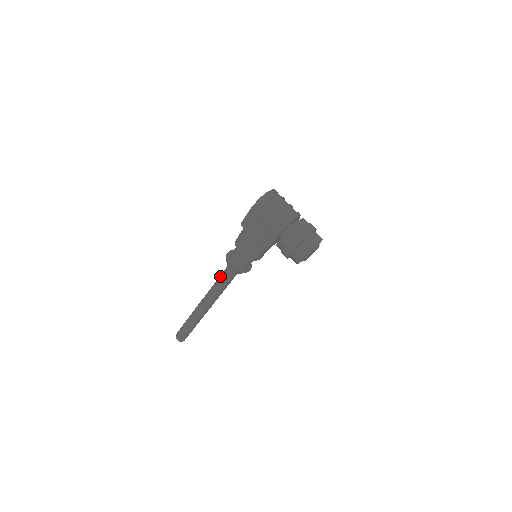
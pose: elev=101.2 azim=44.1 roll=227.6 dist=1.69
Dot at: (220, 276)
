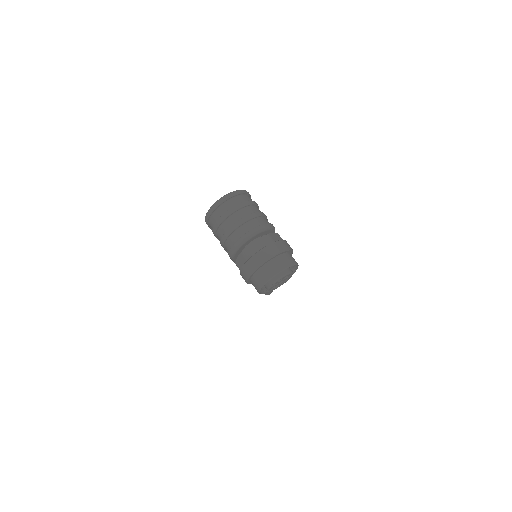
Dot at: occluded
